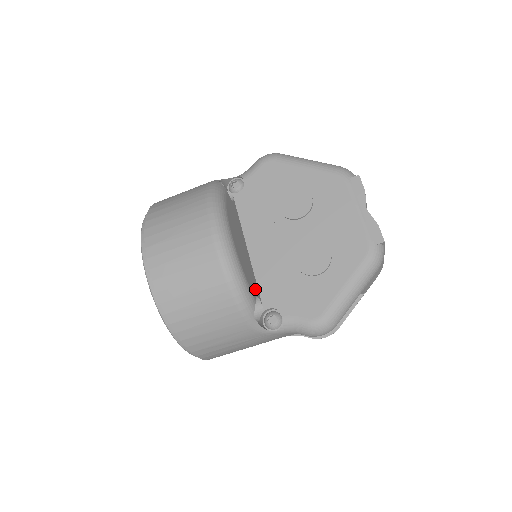
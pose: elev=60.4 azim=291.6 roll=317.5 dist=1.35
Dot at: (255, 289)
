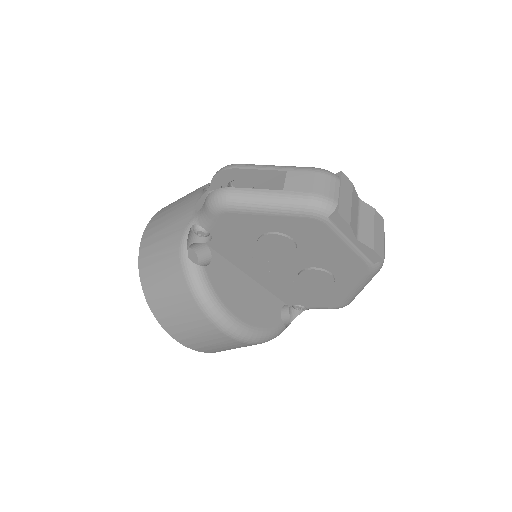
Dot at: (276, 308)
